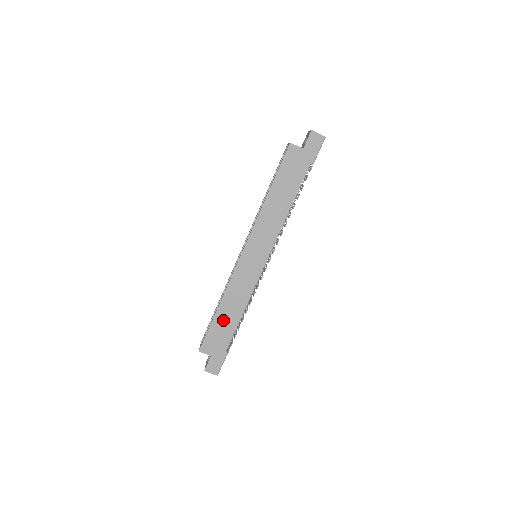
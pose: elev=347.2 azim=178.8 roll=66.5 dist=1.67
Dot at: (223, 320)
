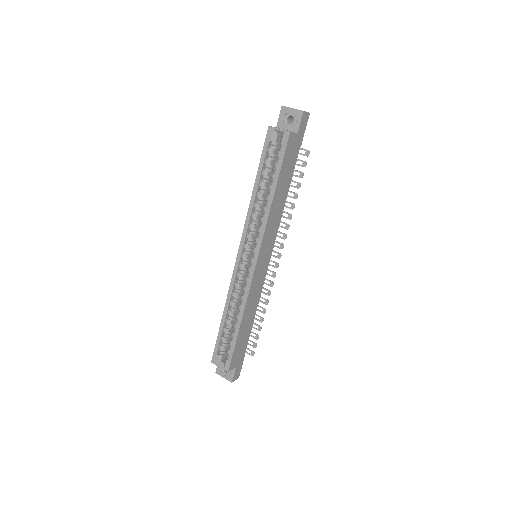
Dot at: (244, 331)
